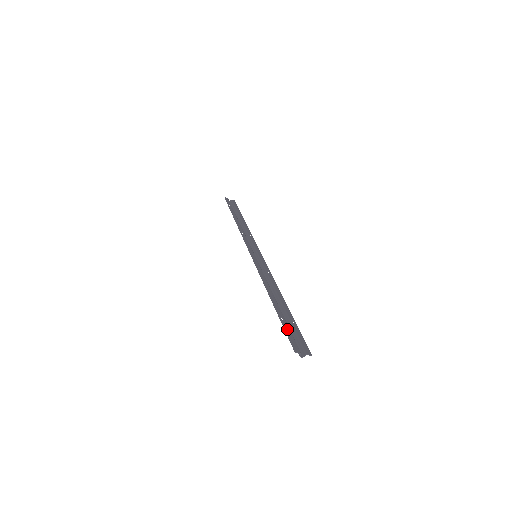
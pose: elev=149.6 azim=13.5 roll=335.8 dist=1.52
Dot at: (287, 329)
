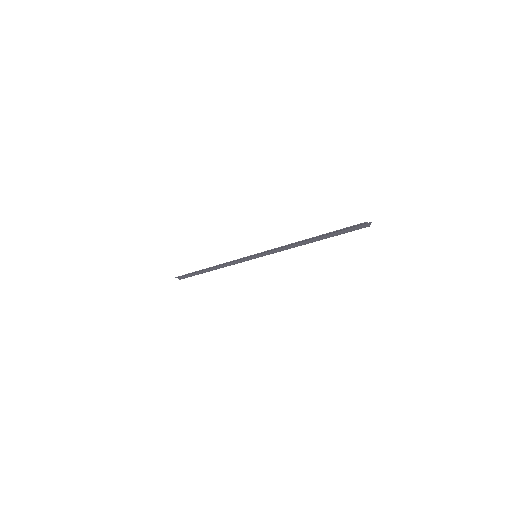
Dot at: (341, 229)
